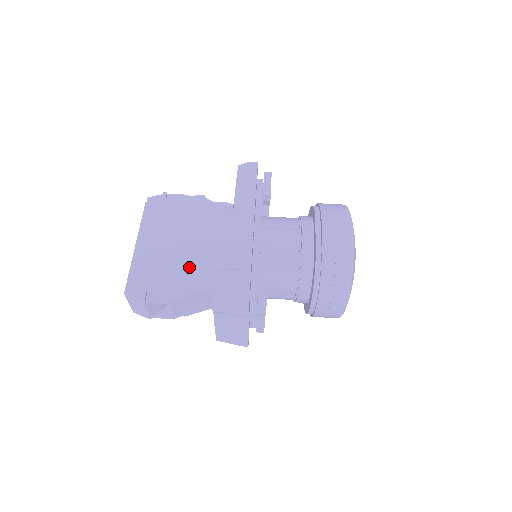
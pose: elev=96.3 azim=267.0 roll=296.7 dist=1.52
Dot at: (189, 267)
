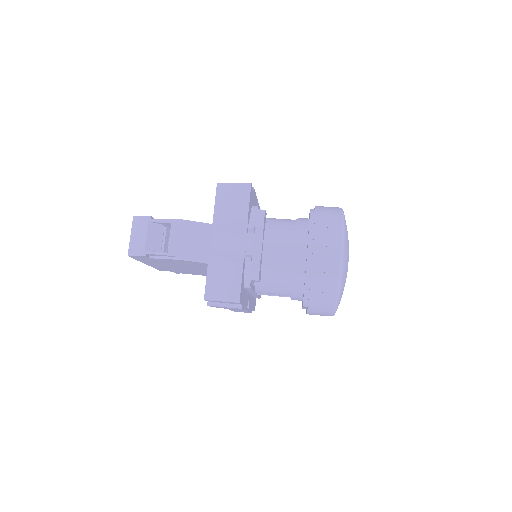
Dot at: occluded
